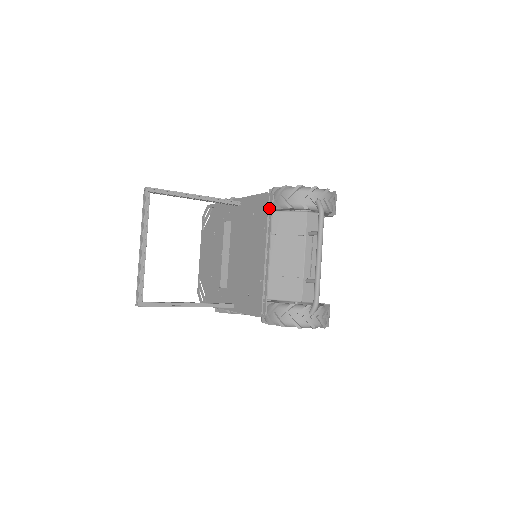
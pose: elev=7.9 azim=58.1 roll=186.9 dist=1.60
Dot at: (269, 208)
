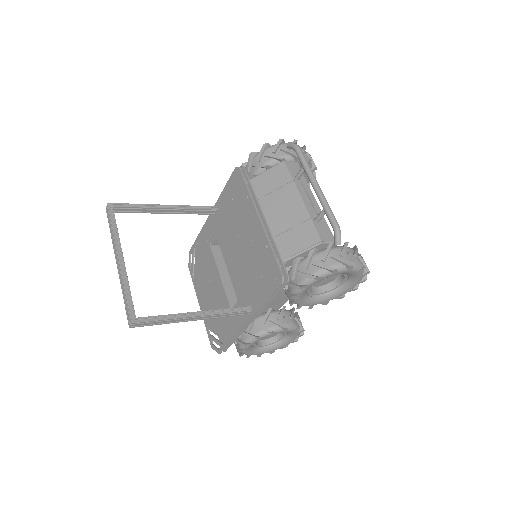
Dot at: occluded
